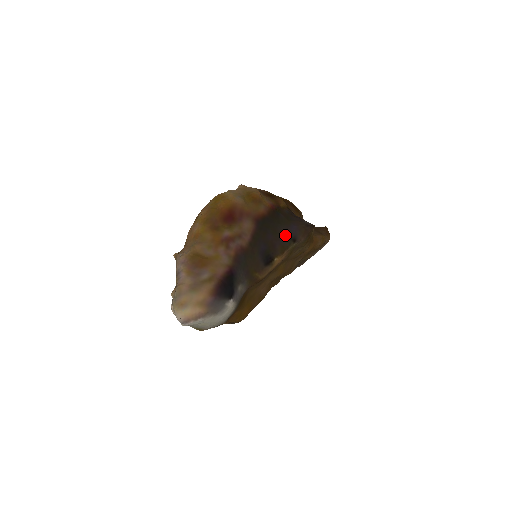
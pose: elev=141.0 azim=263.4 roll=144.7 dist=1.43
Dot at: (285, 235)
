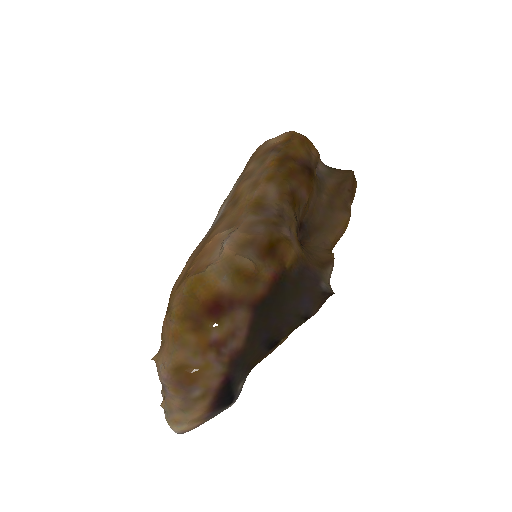
Dot at: (294, 314)
